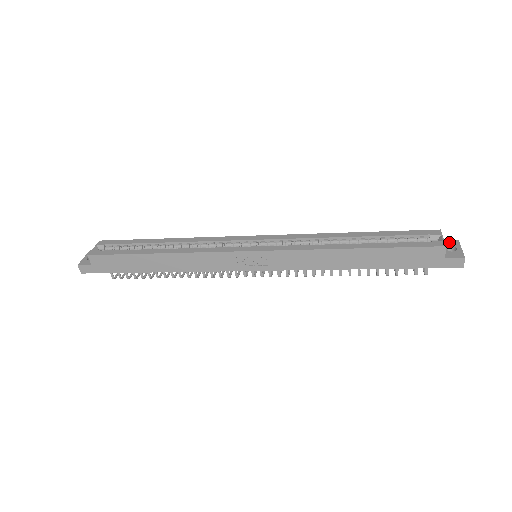
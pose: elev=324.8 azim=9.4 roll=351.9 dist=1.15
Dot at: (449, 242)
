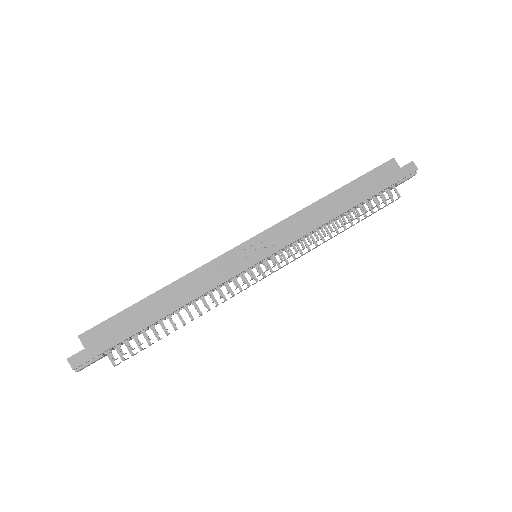
Dot at: occluded
